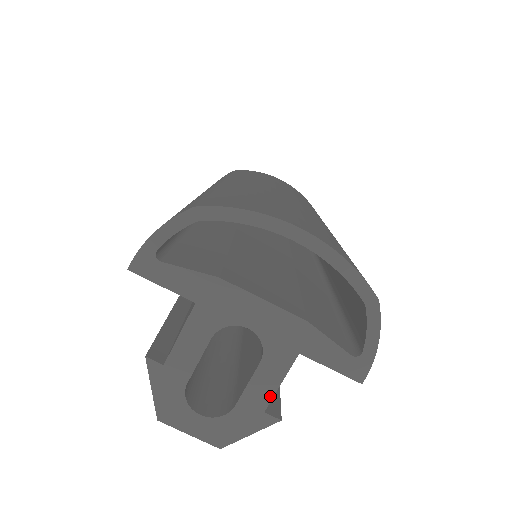
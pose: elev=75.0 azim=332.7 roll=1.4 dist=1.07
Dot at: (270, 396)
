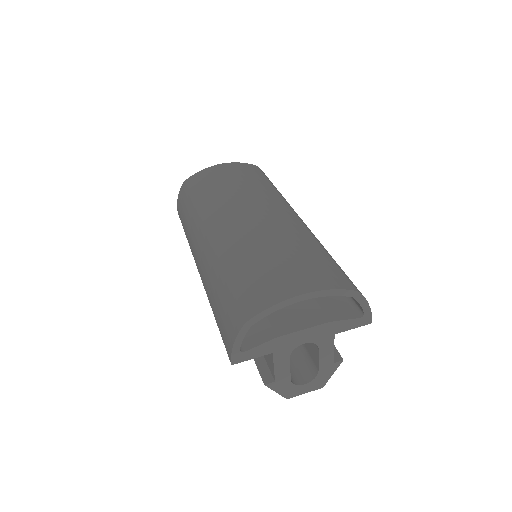
Dot at: (332, 357)
